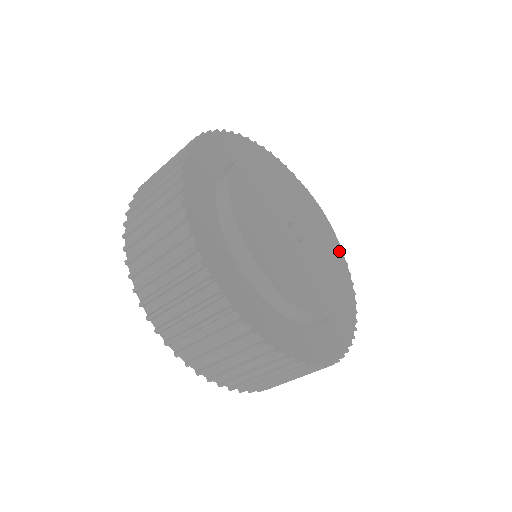
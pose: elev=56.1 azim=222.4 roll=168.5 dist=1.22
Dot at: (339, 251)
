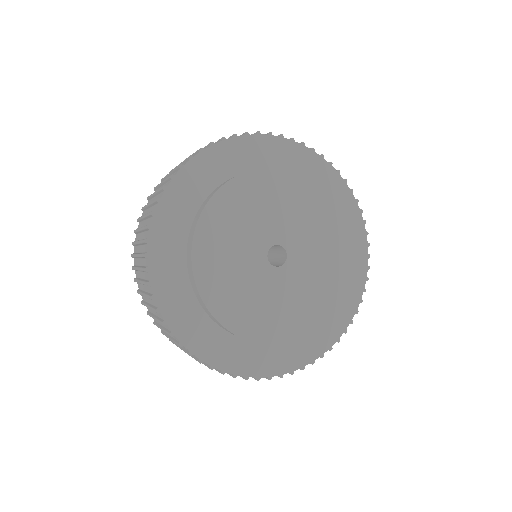
Dot at: (337, 219)
